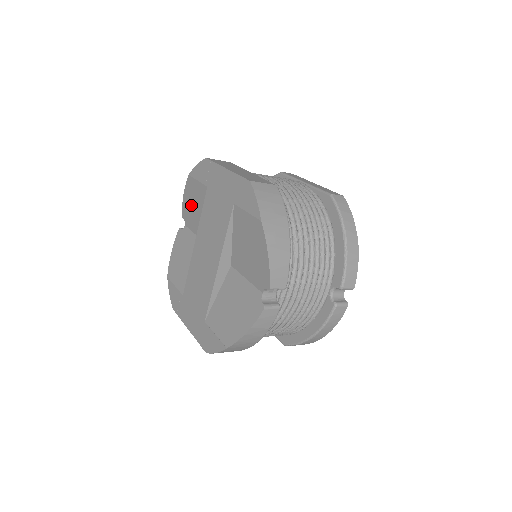
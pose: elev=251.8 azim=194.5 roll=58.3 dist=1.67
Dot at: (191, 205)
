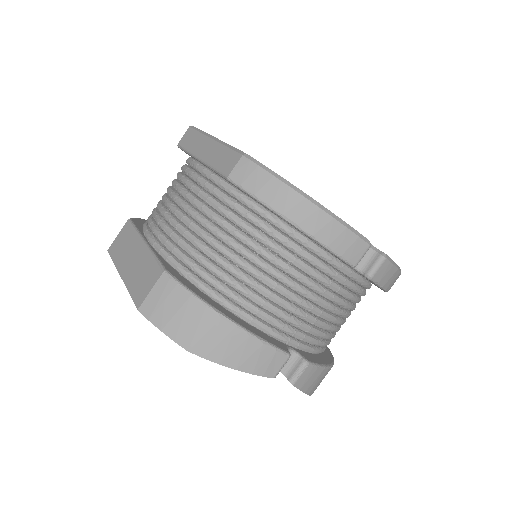
Dot at: occluded
